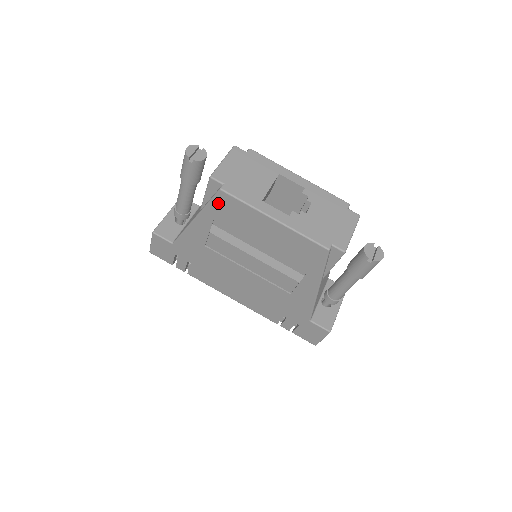
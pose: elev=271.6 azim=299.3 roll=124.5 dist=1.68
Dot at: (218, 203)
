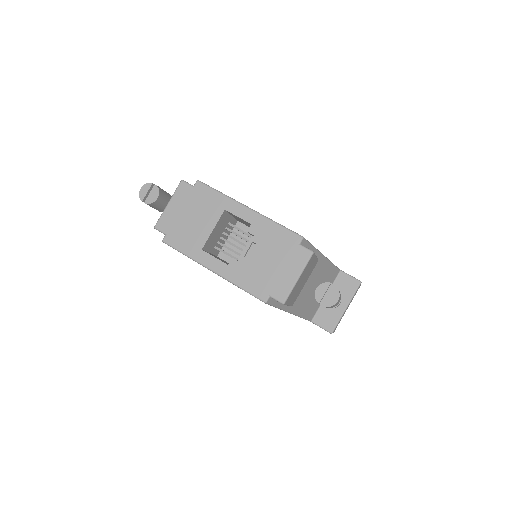
Dot at: occluded
